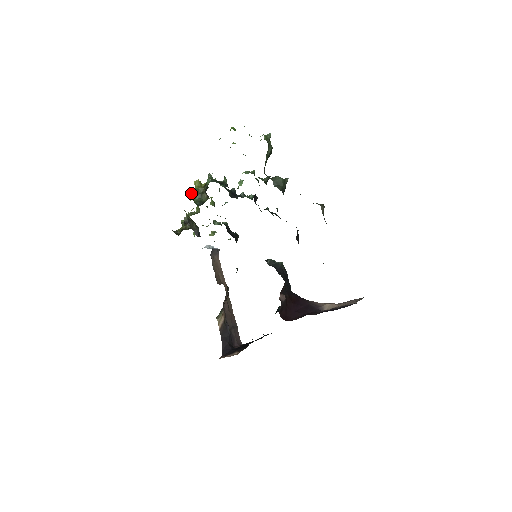
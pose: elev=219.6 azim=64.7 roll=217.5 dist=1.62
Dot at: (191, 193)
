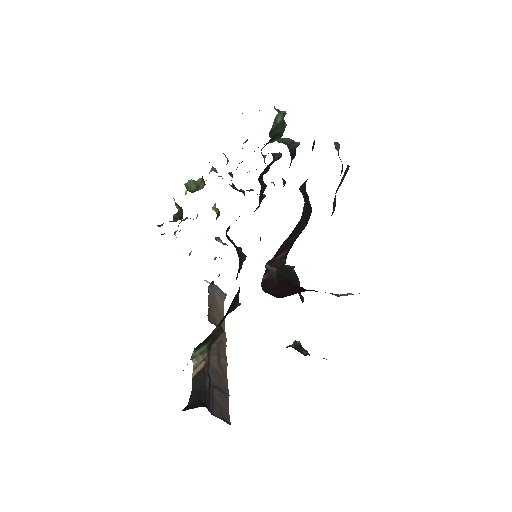
Dot at: occluded
